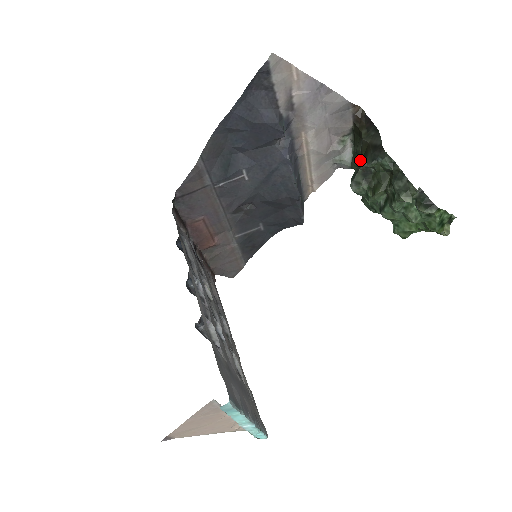
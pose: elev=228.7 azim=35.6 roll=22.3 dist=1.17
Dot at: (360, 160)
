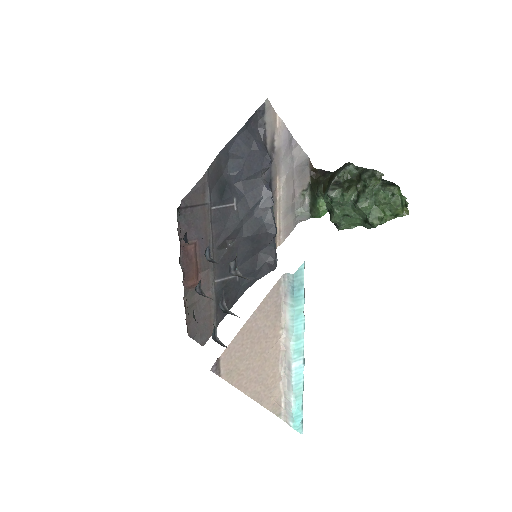
Dot at: (320, 201)
